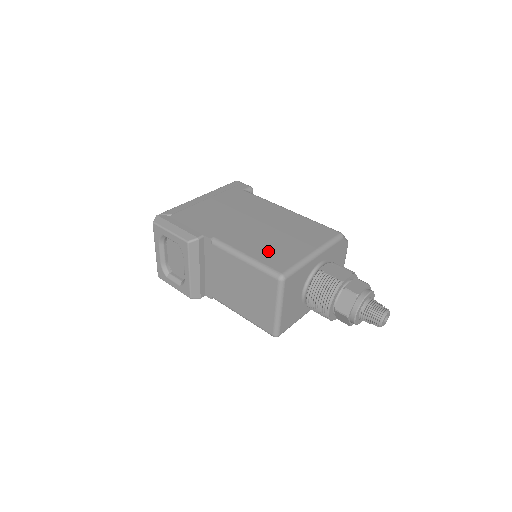
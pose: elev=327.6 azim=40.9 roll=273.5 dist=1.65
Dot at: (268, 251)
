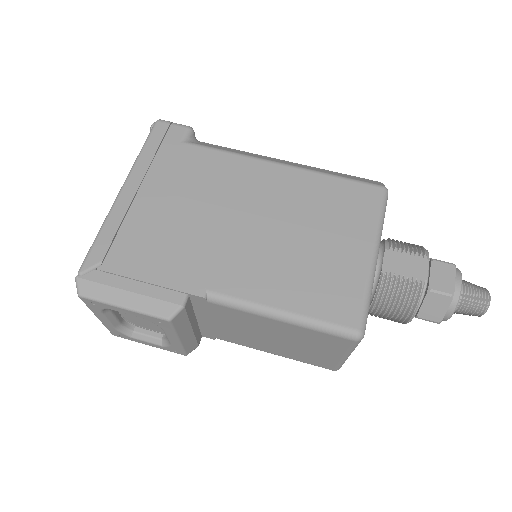
Dot at: (309, 285)
